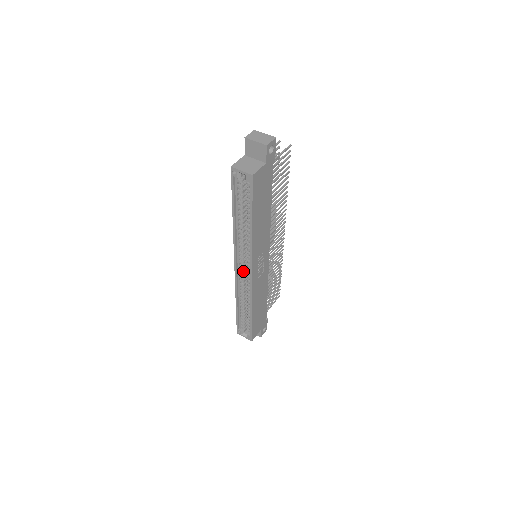
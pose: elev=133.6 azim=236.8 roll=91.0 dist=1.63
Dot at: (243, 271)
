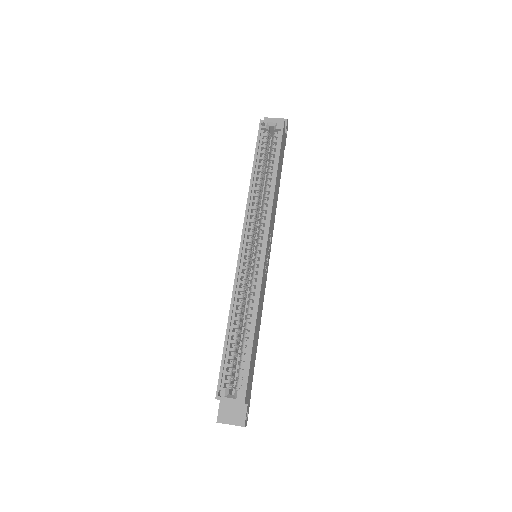
Dot at: (248, 257)
